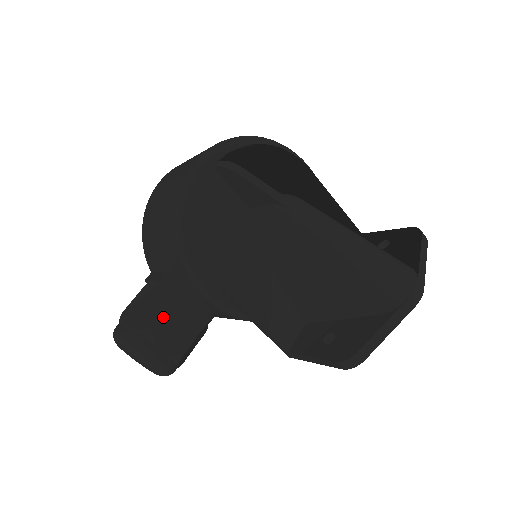
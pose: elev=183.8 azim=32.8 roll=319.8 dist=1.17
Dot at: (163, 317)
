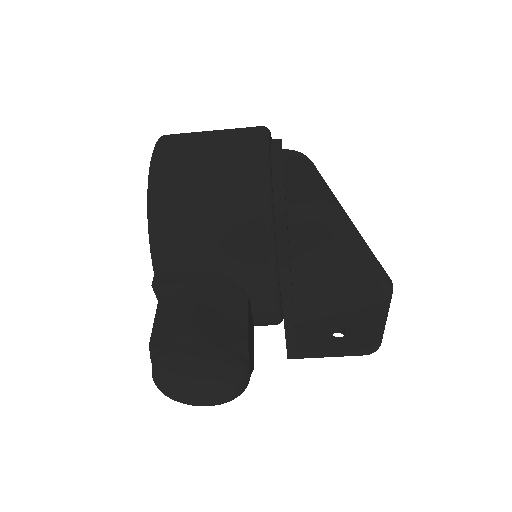
Dot at: (248, 324)
